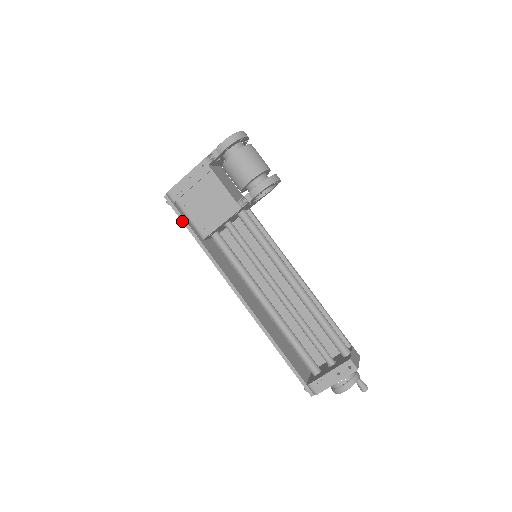
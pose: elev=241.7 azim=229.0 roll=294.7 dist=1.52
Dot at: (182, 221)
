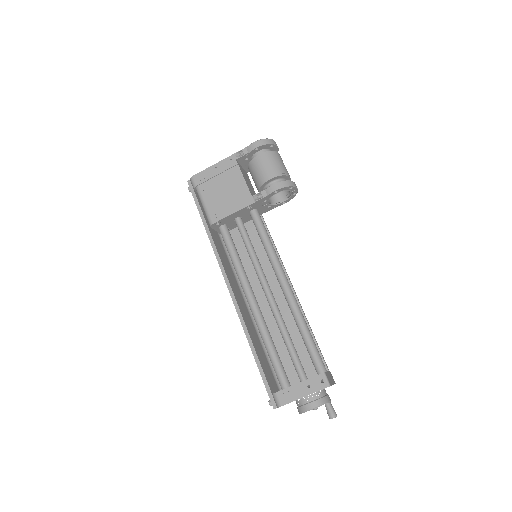
Dot at: (197, 205)
